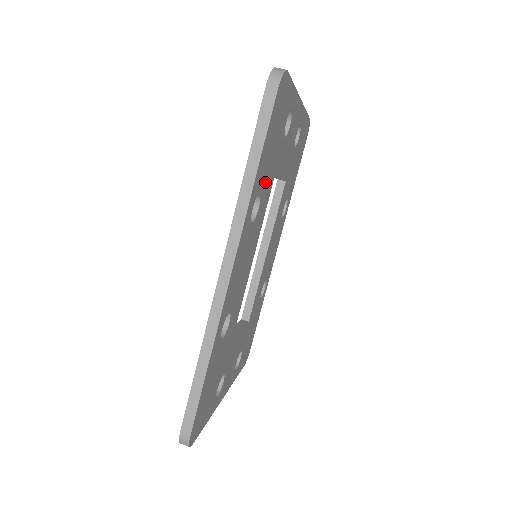
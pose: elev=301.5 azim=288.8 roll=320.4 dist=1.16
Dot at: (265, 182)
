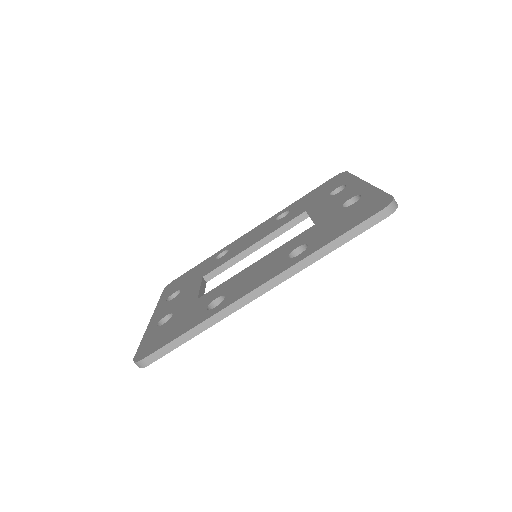
Dot at: occluded
